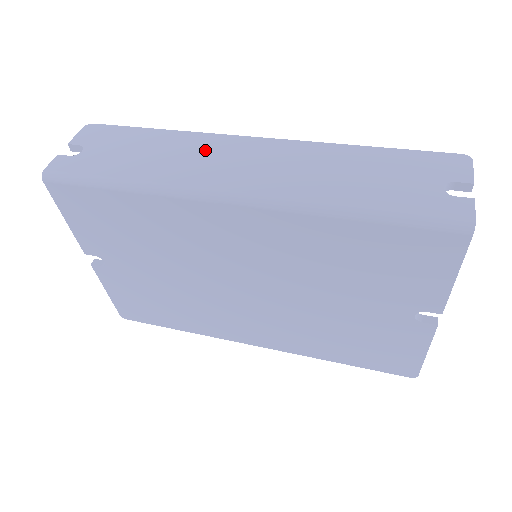
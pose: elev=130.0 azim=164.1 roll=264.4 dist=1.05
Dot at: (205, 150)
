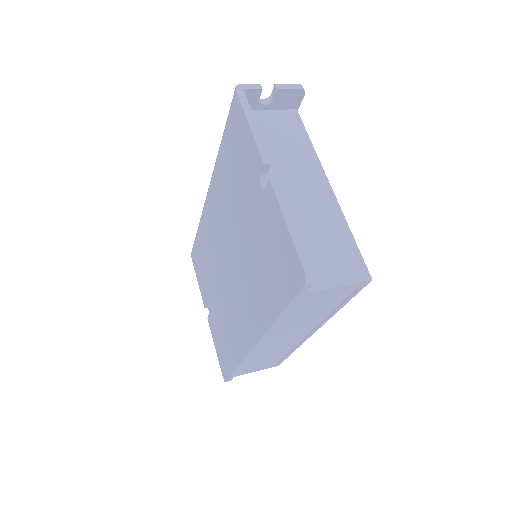
Dot at: occluded
